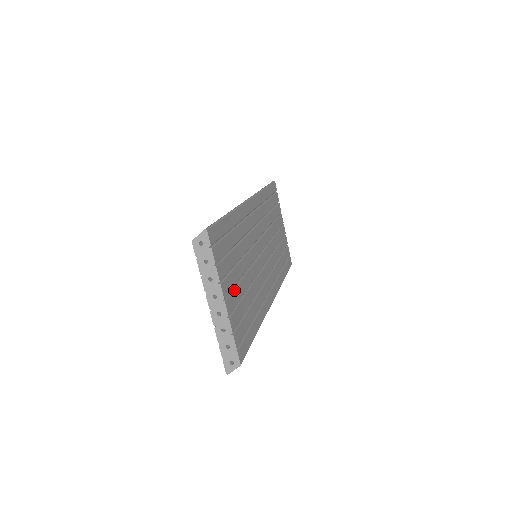
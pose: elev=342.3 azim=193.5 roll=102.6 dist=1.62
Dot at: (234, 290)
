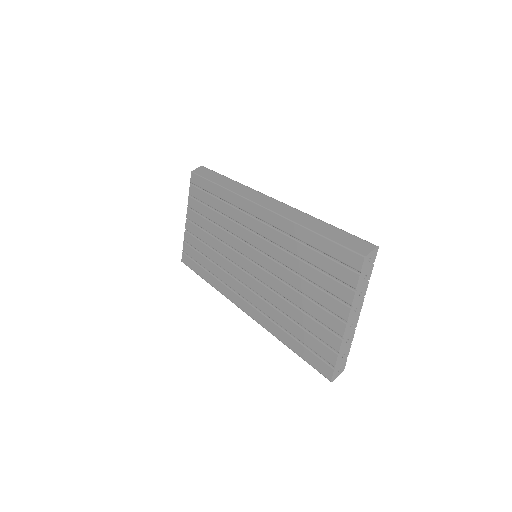
Dot at: occluded
